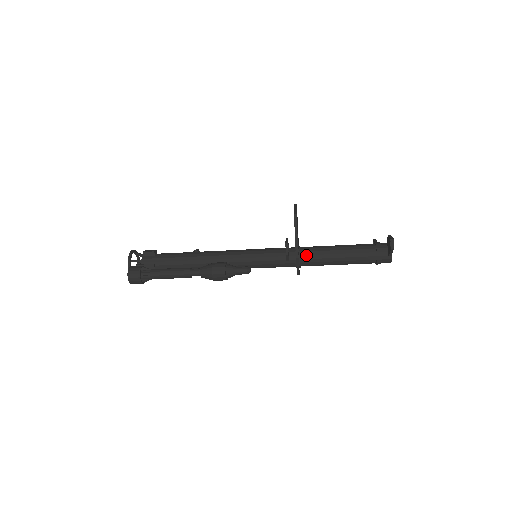
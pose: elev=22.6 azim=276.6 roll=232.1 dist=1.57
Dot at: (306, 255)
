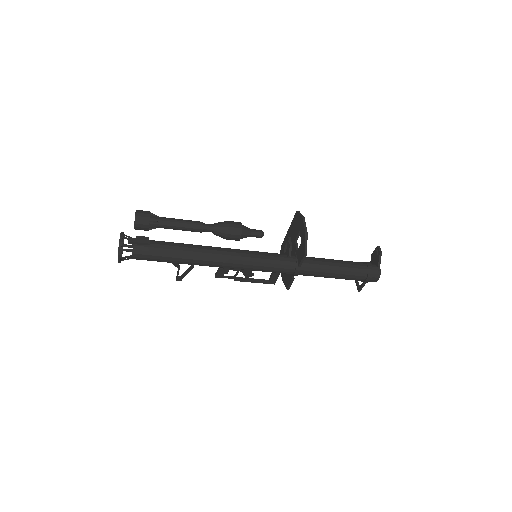
Dot at: occluded
